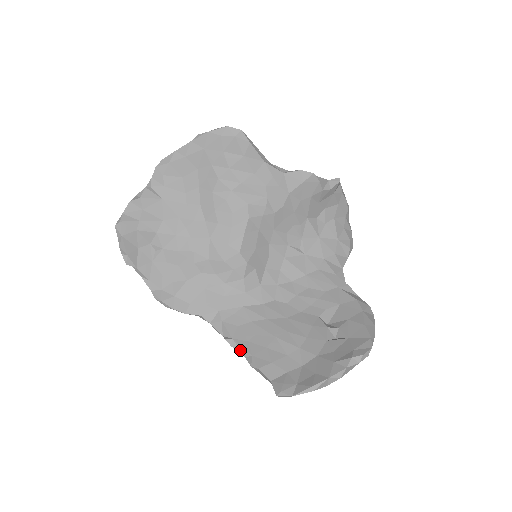
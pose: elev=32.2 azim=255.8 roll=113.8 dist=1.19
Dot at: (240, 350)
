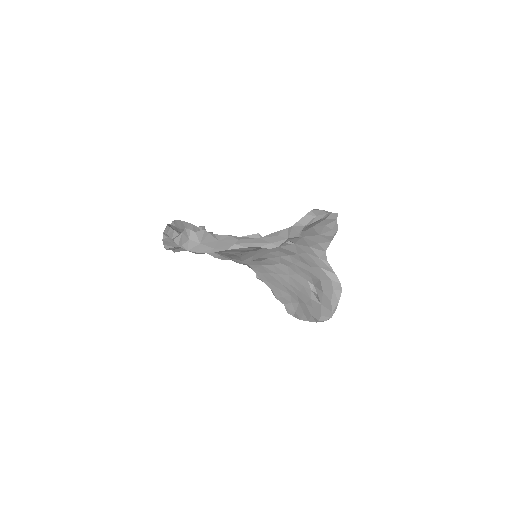
Dot at: (266, 284)
